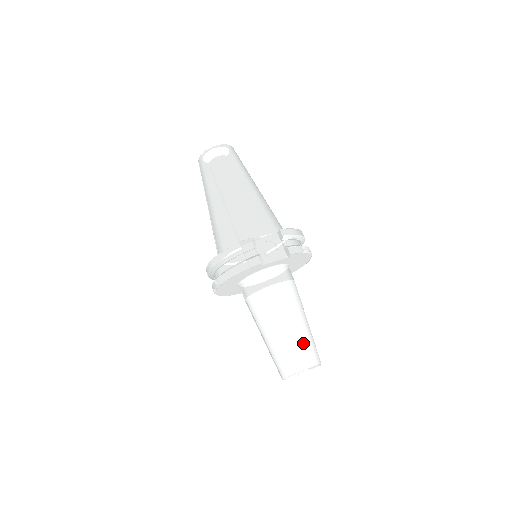
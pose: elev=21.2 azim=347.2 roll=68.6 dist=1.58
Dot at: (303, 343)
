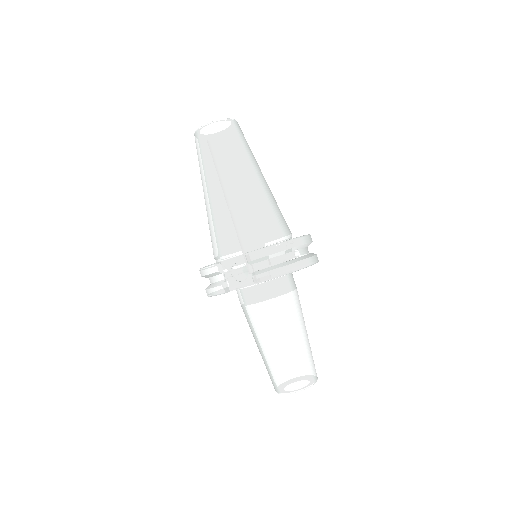
Dot at: (284, 367)
